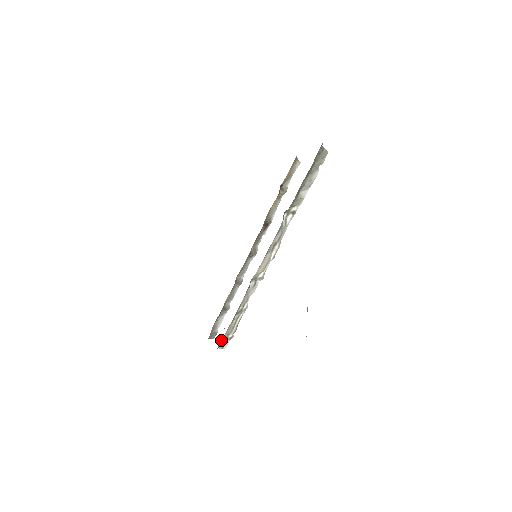
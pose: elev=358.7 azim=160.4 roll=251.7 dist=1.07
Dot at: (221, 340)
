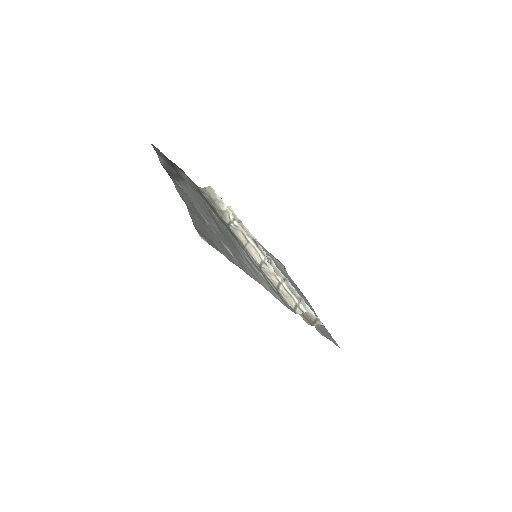
Dot at: (294, 309)
